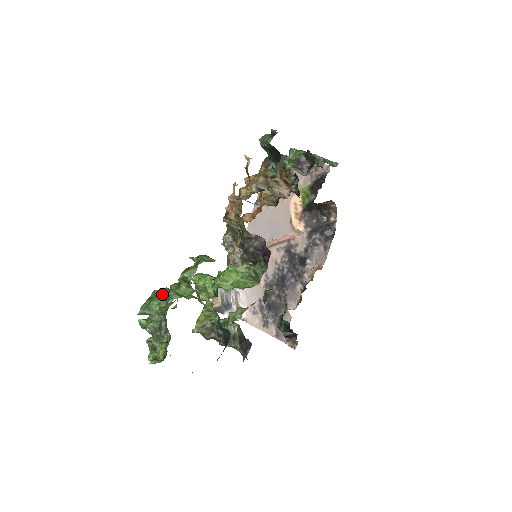
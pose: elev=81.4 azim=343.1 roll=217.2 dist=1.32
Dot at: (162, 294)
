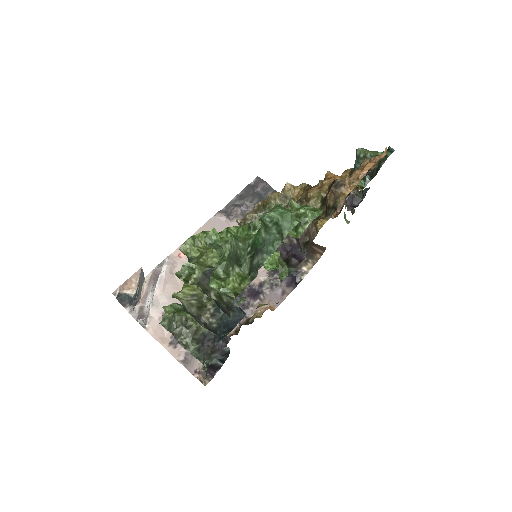
Dot at: occluded
